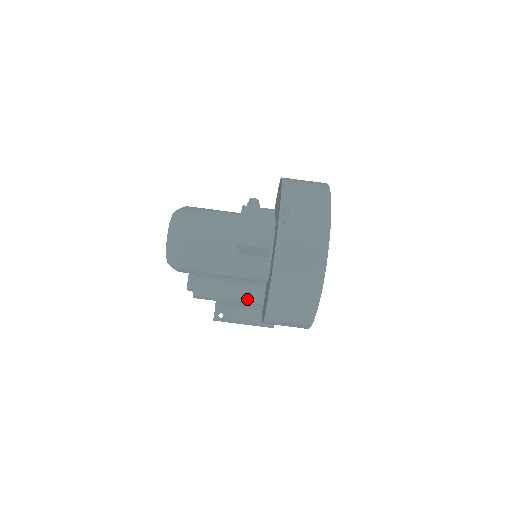
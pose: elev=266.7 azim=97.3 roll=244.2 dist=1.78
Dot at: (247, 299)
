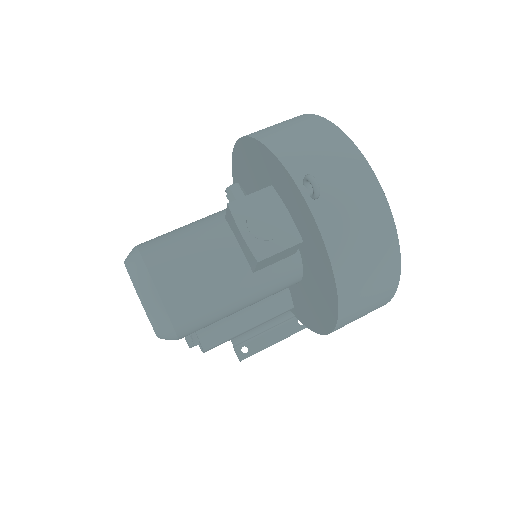
Dot at: (272, 314)
